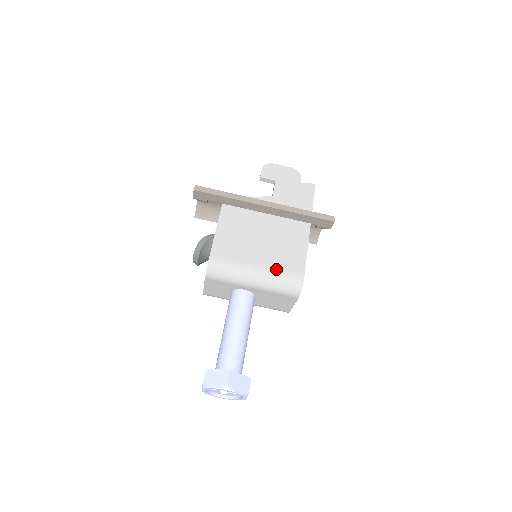
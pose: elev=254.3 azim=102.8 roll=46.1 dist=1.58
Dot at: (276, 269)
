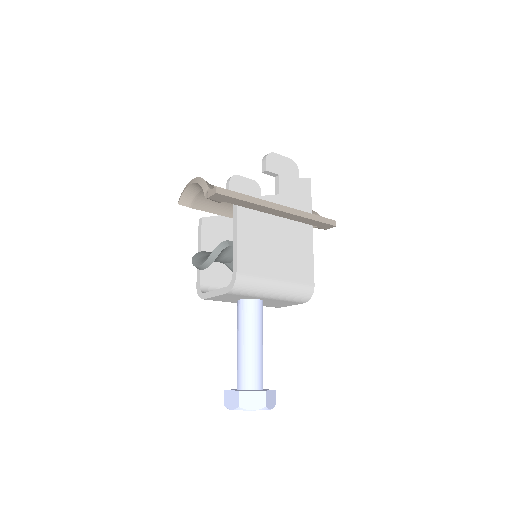
Dot at: (293, 280)
